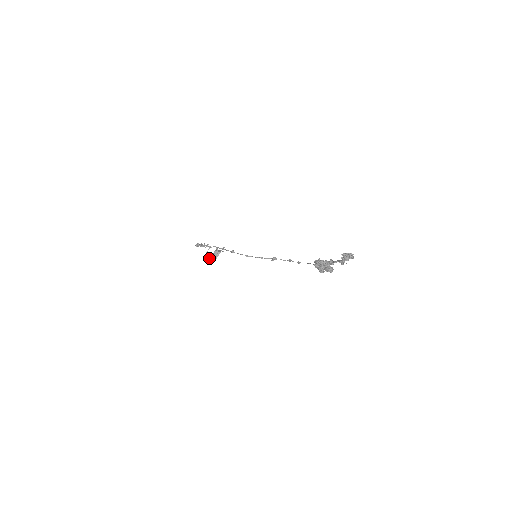
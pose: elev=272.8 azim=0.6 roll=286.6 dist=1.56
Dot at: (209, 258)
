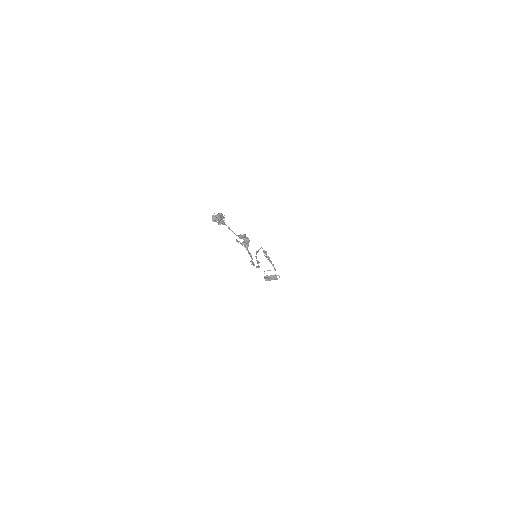
Dot at: (267, 276)
